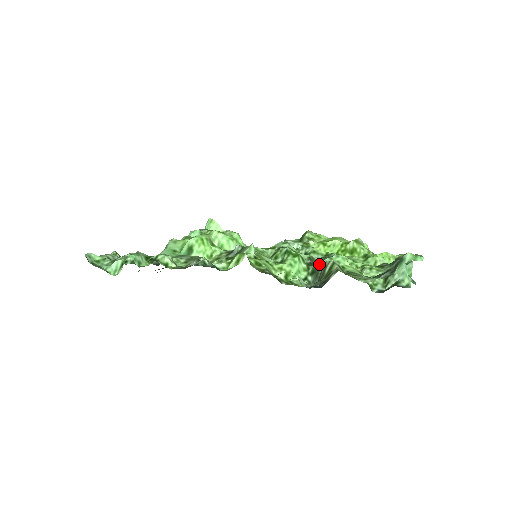
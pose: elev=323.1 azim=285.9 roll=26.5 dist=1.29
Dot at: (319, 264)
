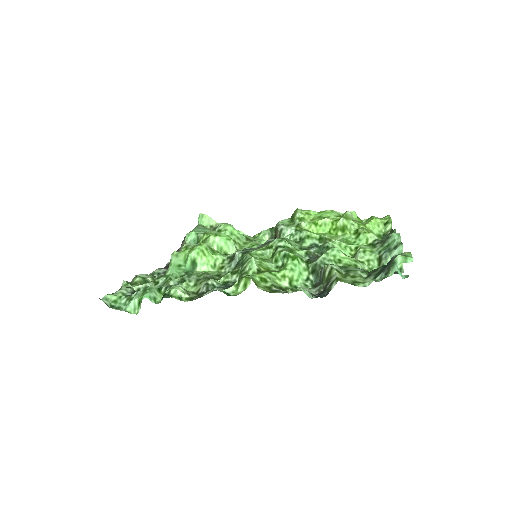
Dot at: (317, 263)
